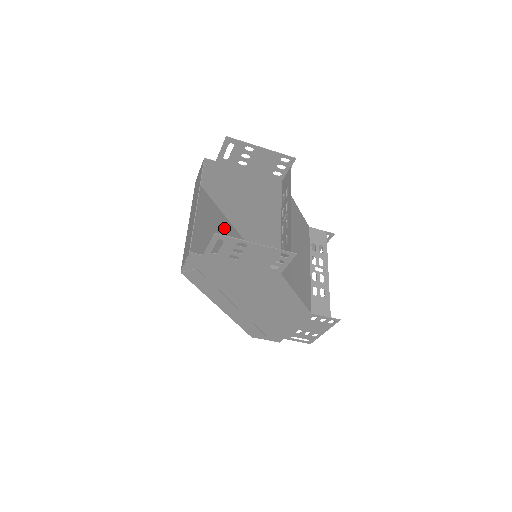
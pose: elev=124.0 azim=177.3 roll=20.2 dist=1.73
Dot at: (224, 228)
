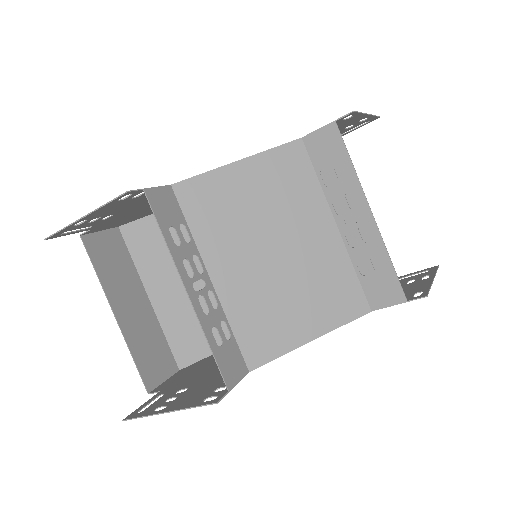
Dot at: occluded
